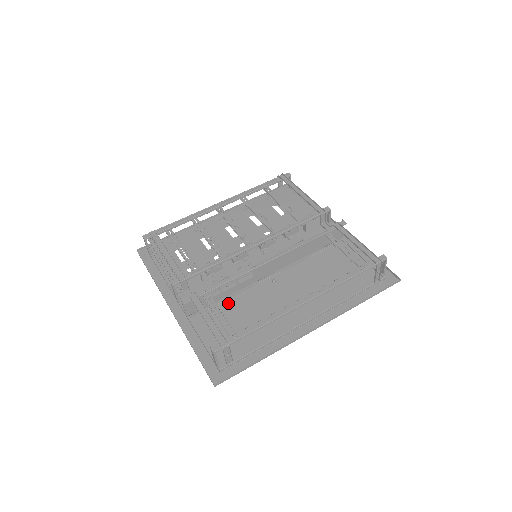
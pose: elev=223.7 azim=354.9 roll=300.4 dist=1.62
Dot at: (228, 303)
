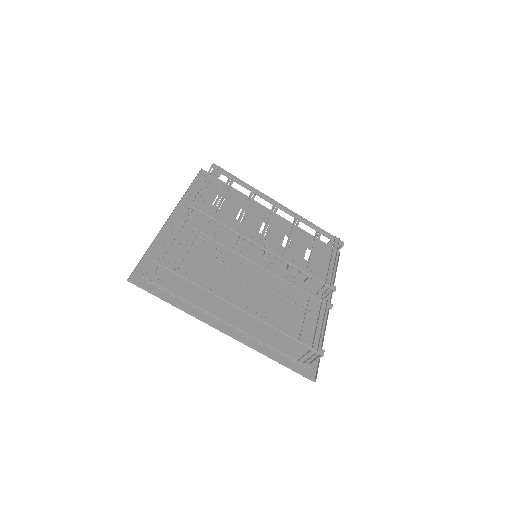
Dot at: (203, 256)
